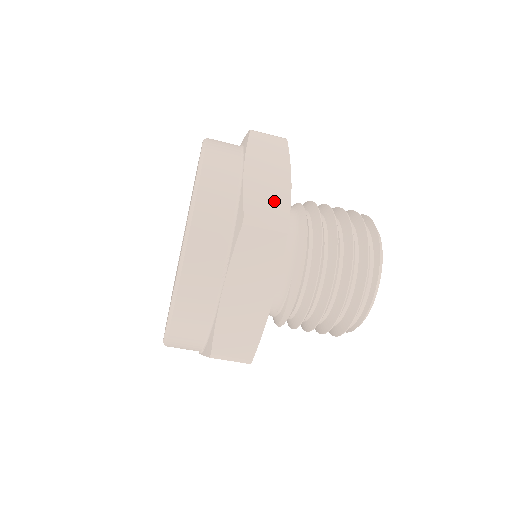
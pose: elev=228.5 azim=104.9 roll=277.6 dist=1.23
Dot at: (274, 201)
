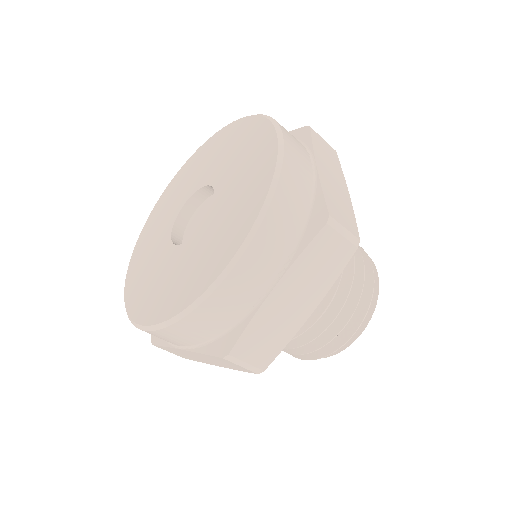
Dot at: (345, 210)
